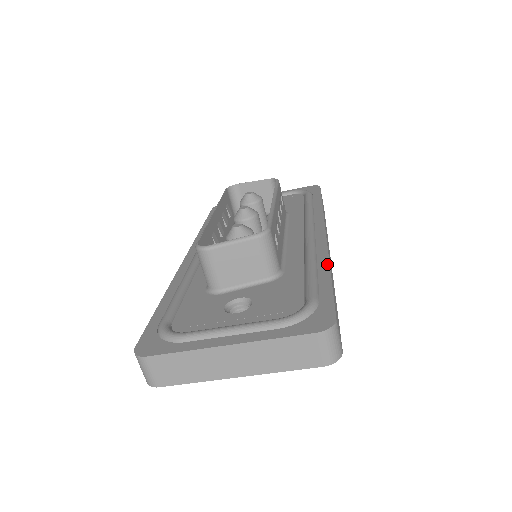
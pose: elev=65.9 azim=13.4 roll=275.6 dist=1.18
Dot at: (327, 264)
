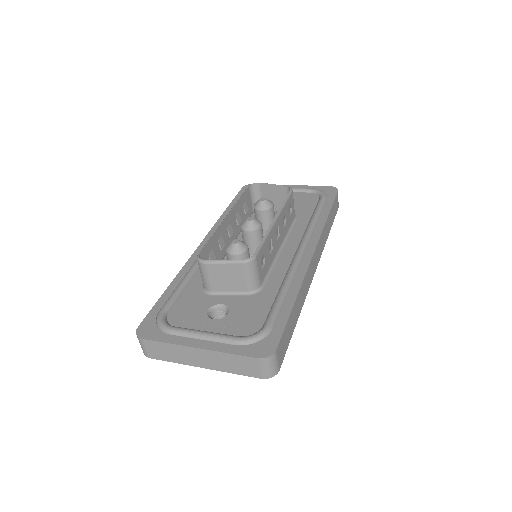
Dot at: (297, 291)
